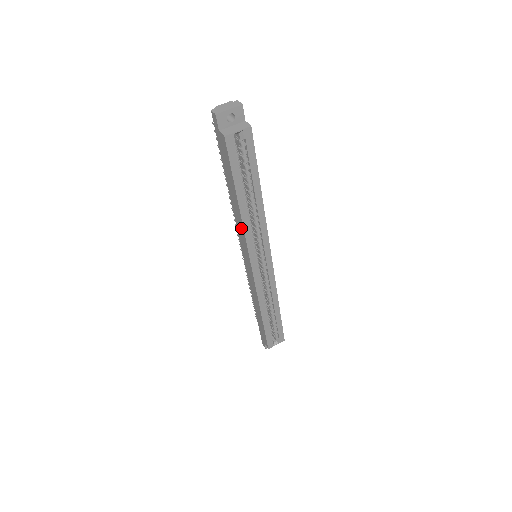
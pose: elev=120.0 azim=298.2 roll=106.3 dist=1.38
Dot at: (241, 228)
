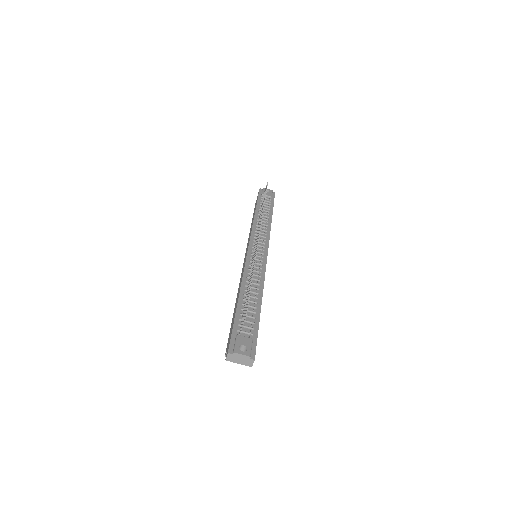
Dot at: occluded
